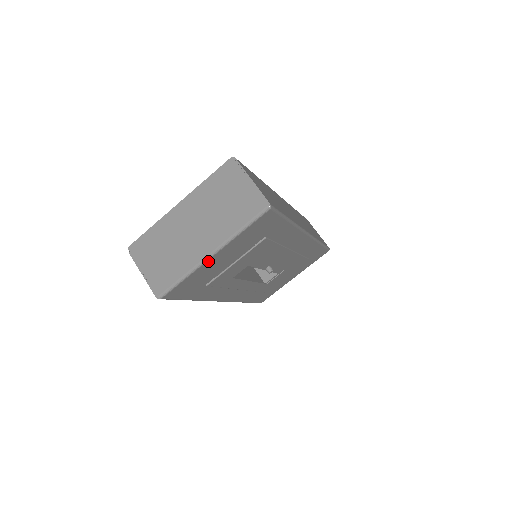
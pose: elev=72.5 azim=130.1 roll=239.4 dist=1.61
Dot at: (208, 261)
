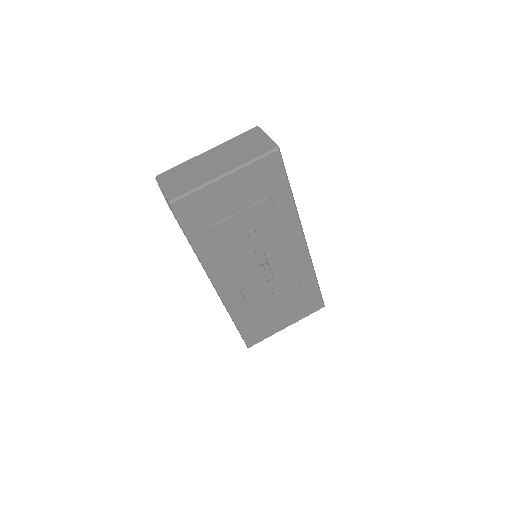
Dot at: (219, 182)
